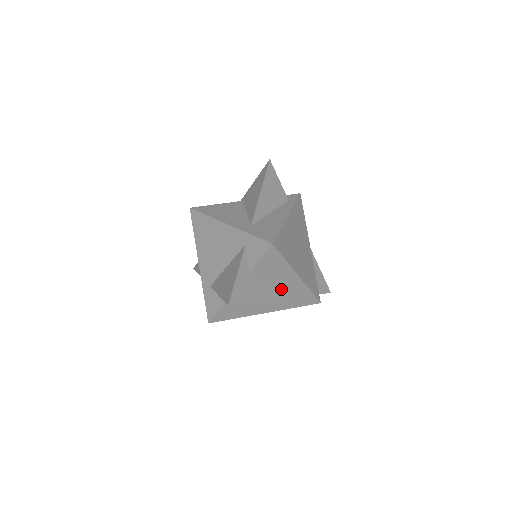
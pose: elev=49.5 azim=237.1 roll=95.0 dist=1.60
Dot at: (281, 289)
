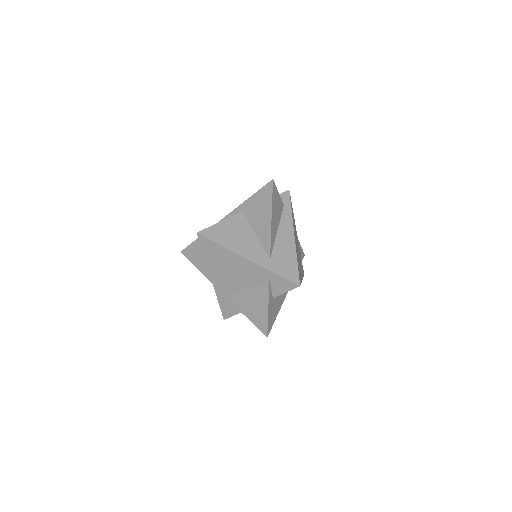
Dot at: occluded
